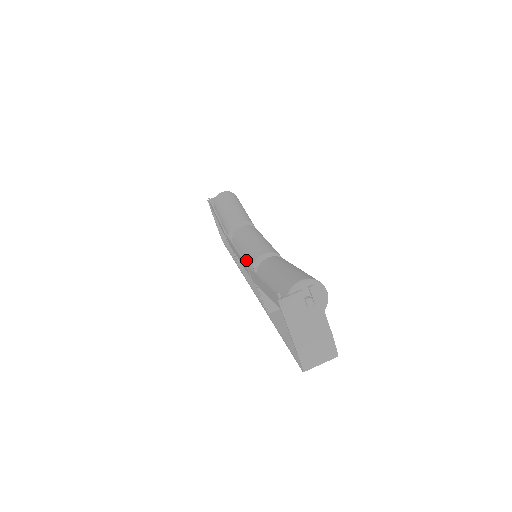
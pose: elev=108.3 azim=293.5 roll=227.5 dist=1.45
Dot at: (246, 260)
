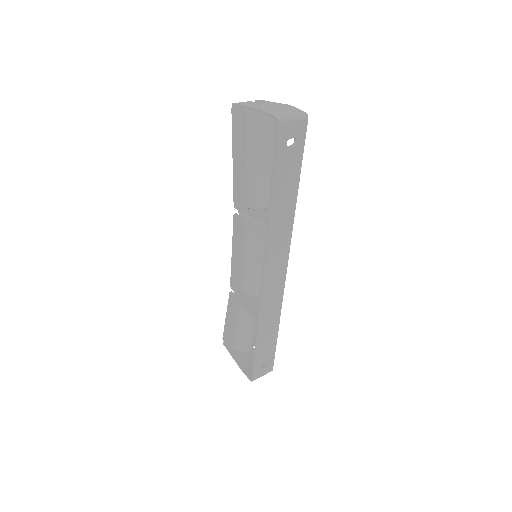
Dot at: occluded
